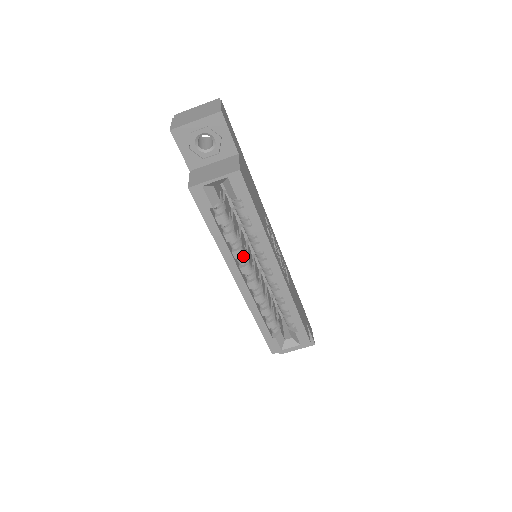
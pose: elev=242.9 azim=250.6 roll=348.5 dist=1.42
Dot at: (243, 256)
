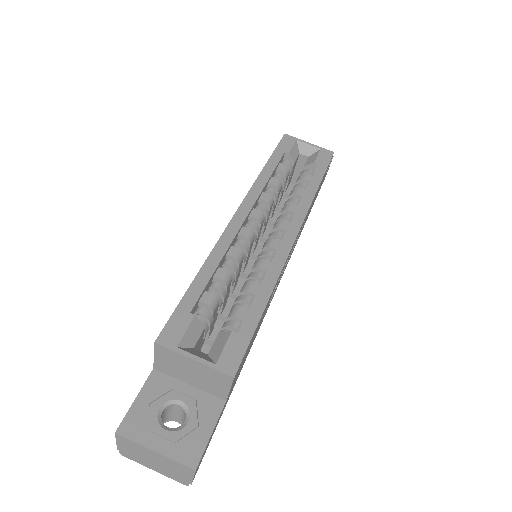
Dot at: (265, 210)
